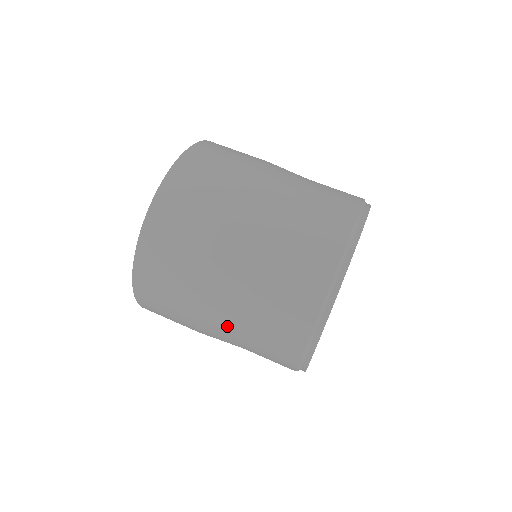
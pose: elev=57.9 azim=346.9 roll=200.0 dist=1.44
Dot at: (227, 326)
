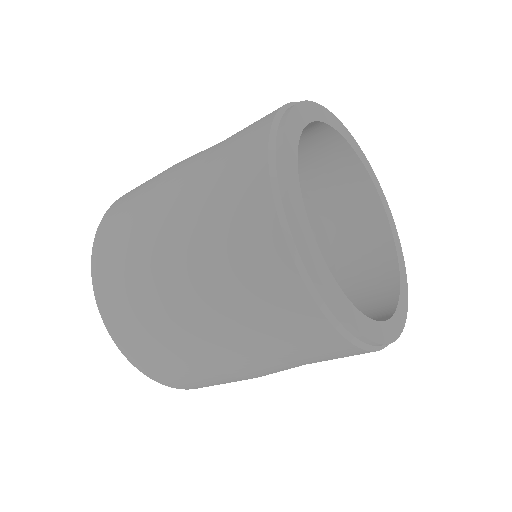
Dot at: occluded
